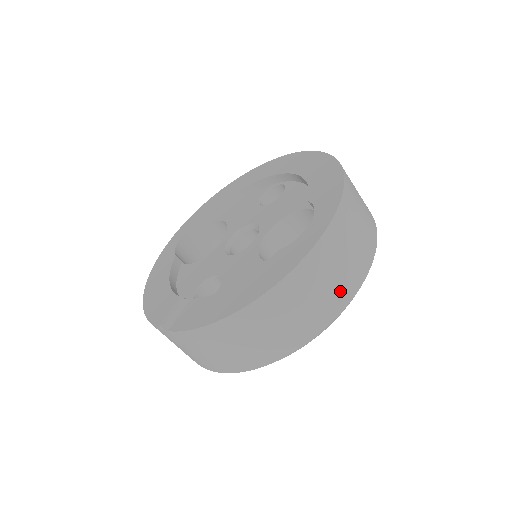
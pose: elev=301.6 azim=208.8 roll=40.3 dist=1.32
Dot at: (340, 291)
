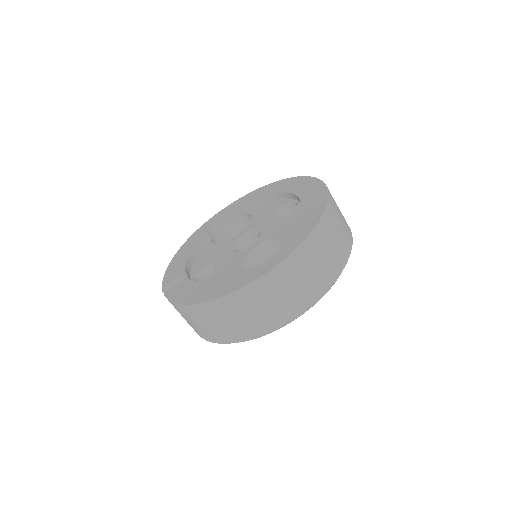
Dot at: (275, 315)
